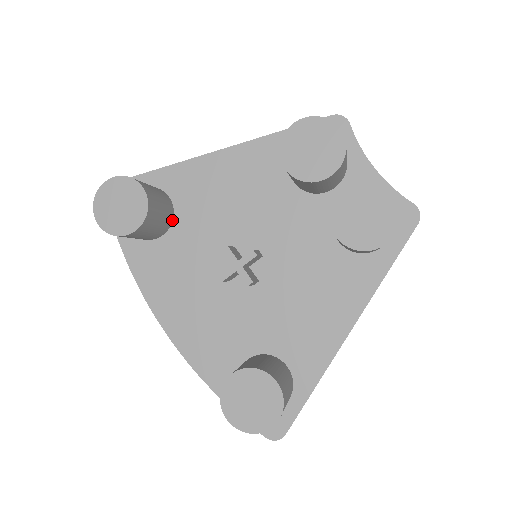
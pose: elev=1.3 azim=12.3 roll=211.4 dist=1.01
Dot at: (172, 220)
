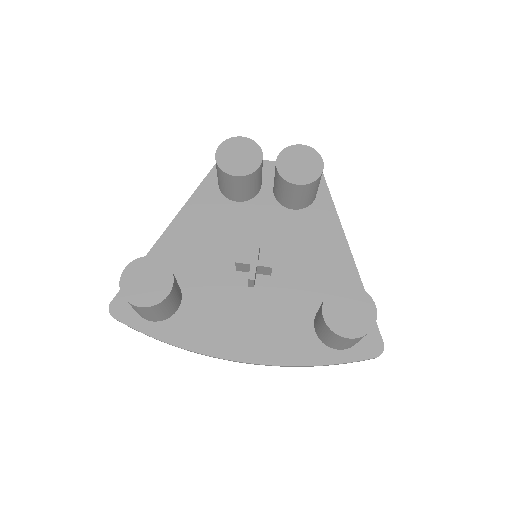
Dot at: occluded
